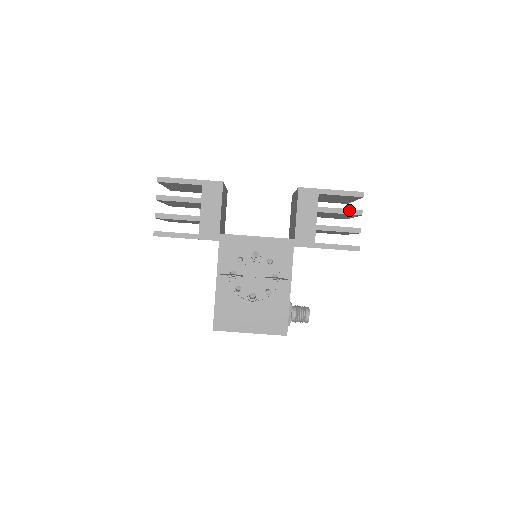
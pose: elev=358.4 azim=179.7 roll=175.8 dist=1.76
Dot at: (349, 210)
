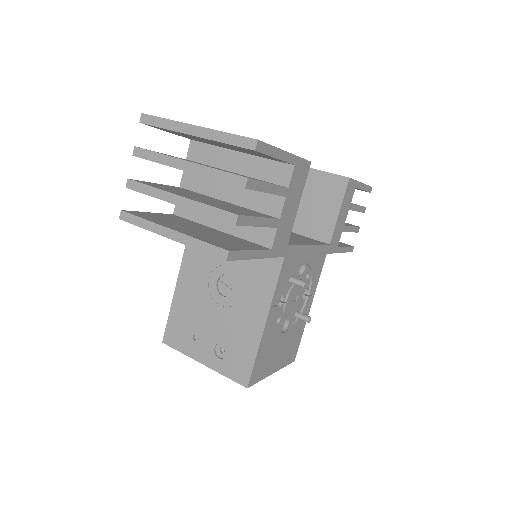
Dot at: (362, 207)
